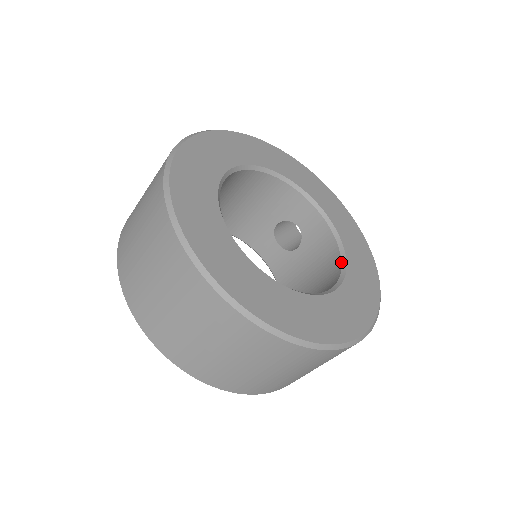
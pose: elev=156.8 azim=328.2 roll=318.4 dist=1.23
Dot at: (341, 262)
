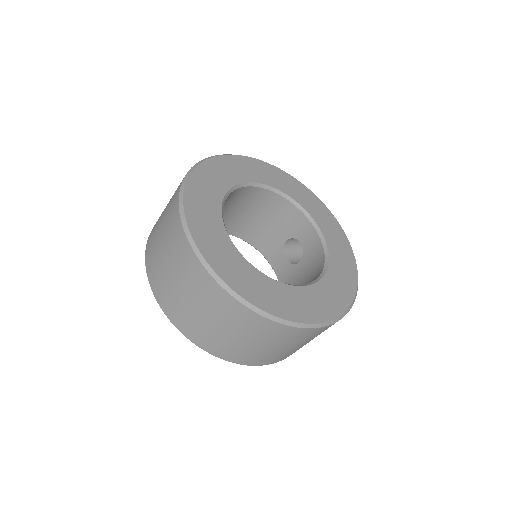
Dot at: (322, 271)
